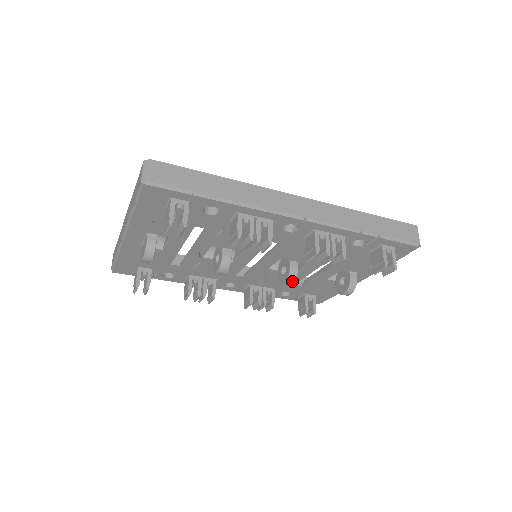
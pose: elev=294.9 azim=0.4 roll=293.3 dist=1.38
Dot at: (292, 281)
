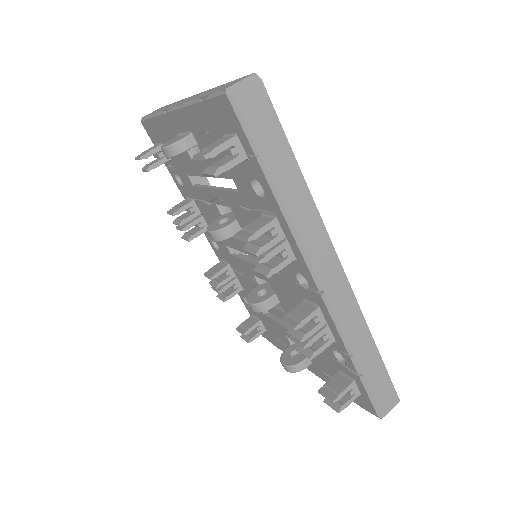
Dot at: (257, 309)
